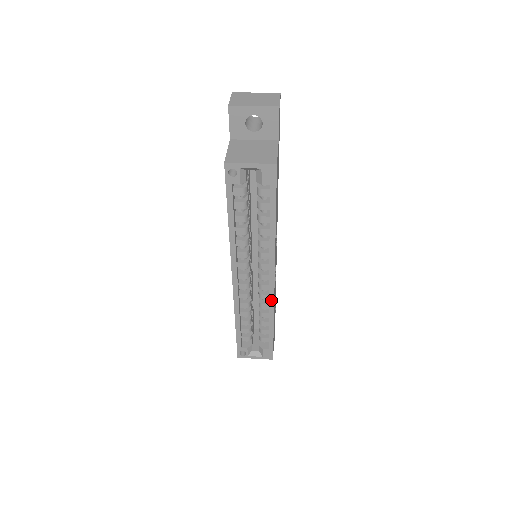
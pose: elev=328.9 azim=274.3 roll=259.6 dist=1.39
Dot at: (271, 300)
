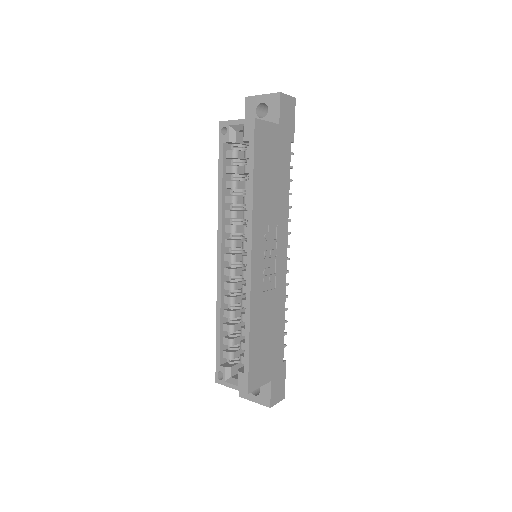
Dot at: (248, 290)
